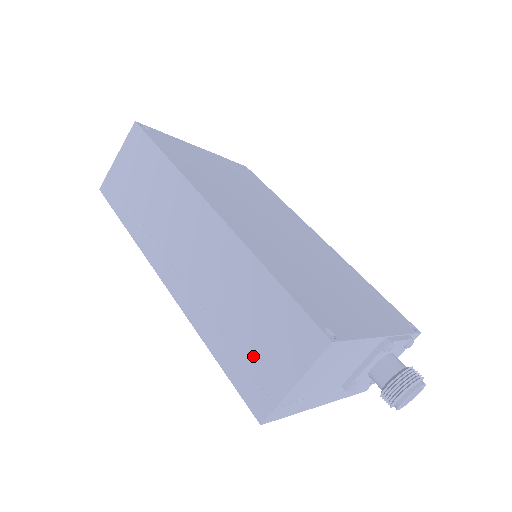
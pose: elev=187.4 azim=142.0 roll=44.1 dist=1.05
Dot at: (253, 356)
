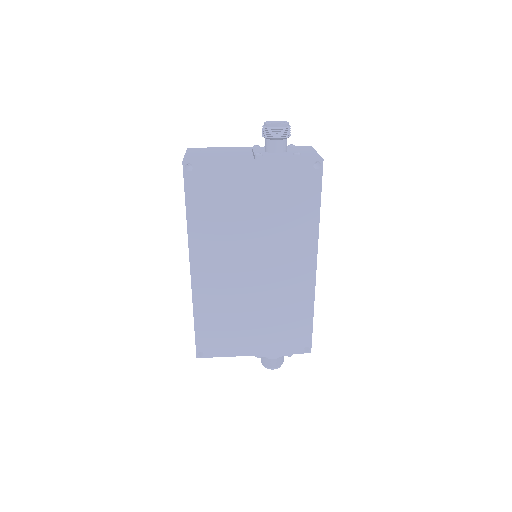
Dot at: occluded
